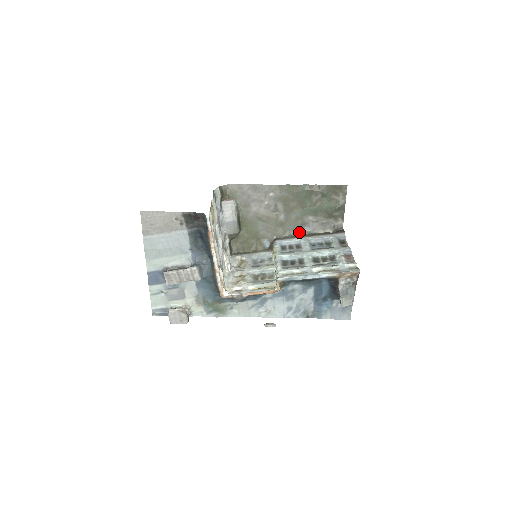
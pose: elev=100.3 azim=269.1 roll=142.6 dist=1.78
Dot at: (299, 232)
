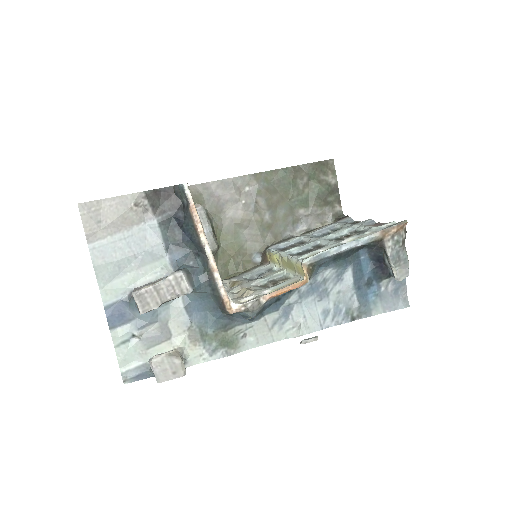
Dot at: (293, 234)
